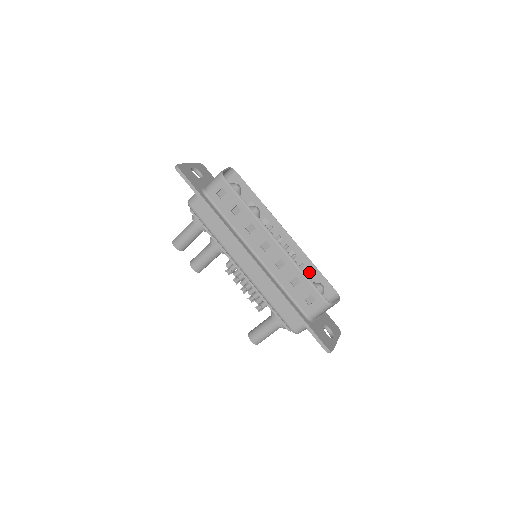
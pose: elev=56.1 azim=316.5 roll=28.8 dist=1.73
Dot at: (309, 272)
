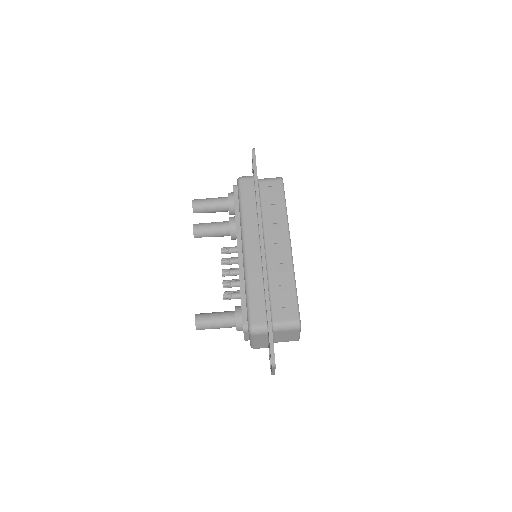
Dot at: occluded
